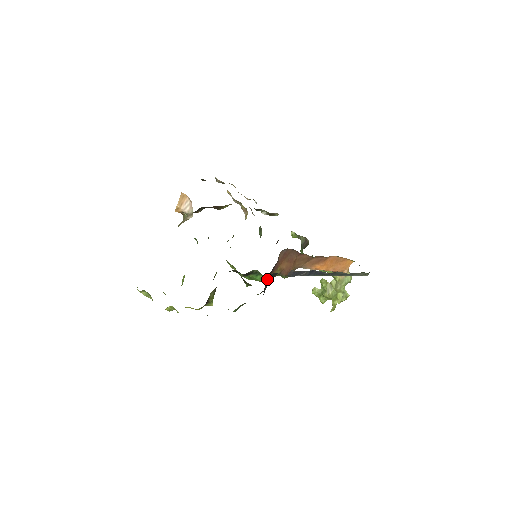
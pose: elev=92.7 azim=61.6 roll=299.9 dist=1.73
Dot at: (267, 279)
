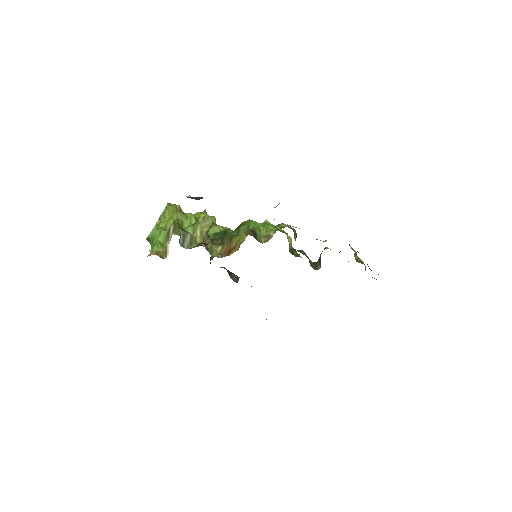
Dot at: occluded
